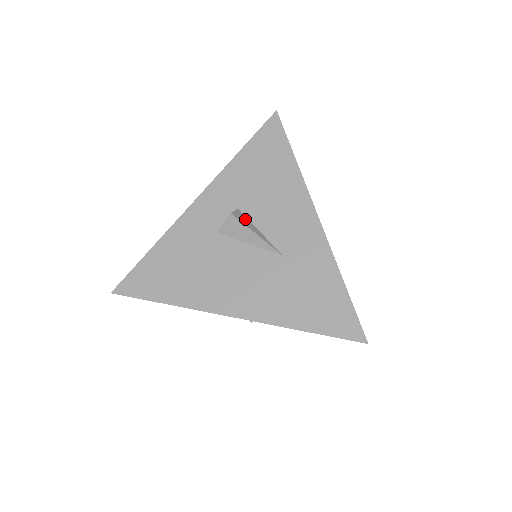
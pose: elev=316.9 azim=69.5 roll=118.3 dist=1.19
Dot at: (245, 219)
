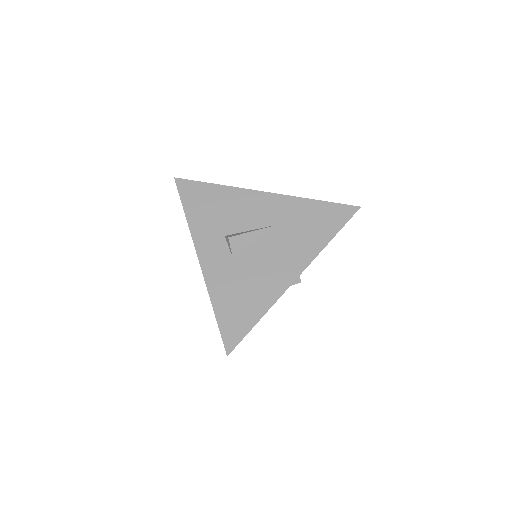
Dot at: (236, 234)
